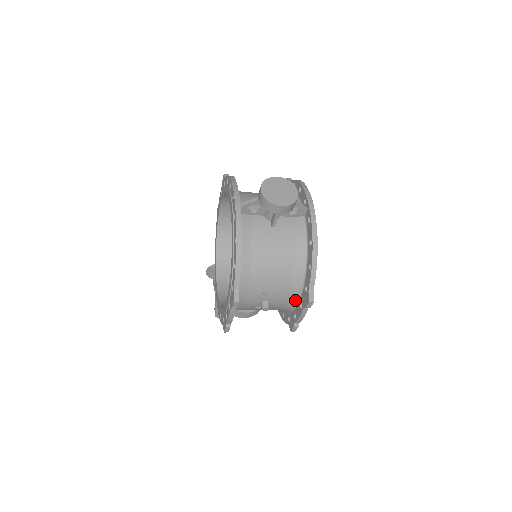
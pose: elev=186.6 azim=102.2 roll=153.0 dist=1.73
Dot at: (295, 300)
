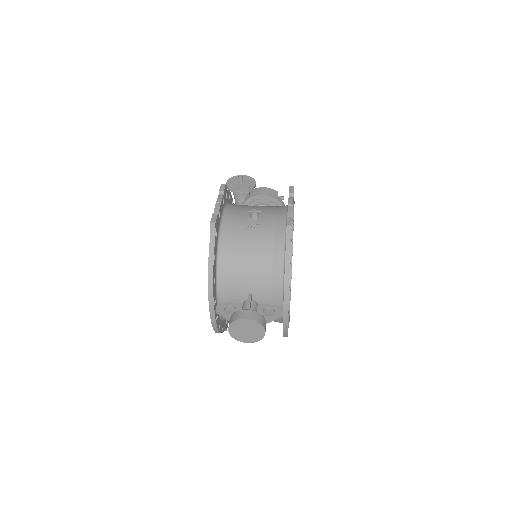
Dot at: occluded
